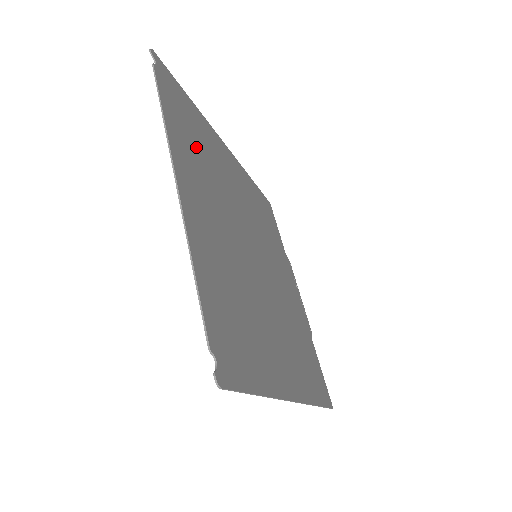
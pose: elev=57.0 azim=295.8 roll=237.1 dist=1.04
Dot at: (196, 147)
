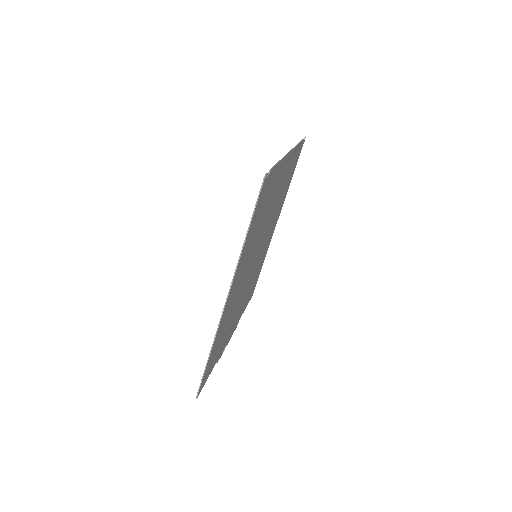
Dot at: occluded
